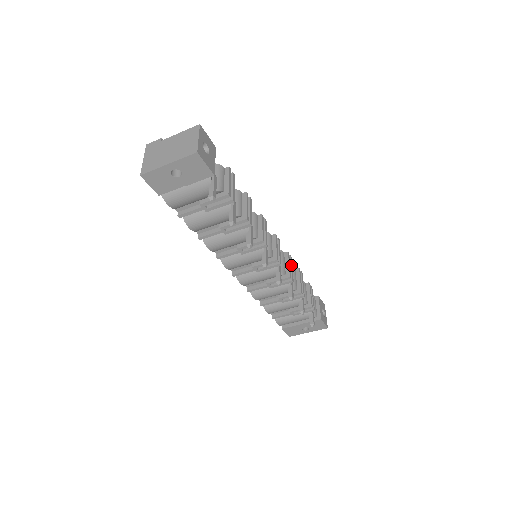
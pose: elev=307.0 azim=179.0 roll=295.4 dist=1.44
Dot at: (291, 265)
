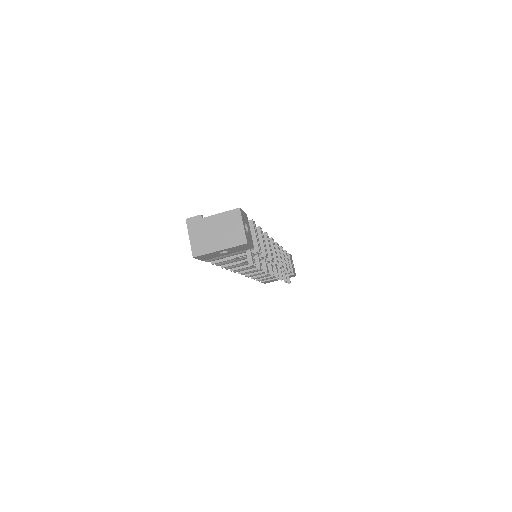
Dot at: (280, 253)
